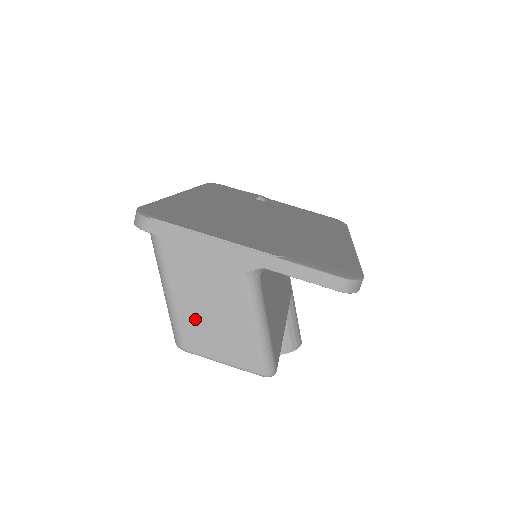
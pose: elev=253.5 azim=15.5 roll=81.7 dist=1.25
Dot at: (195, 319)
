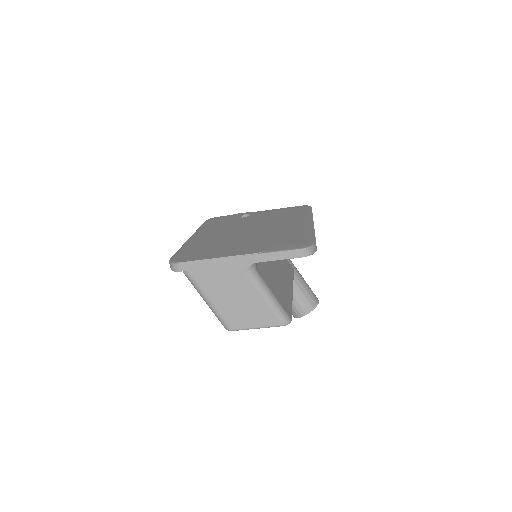
Dot at: (230, 309)
